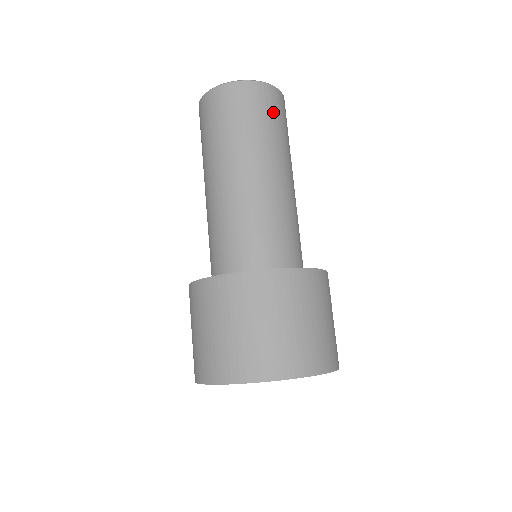
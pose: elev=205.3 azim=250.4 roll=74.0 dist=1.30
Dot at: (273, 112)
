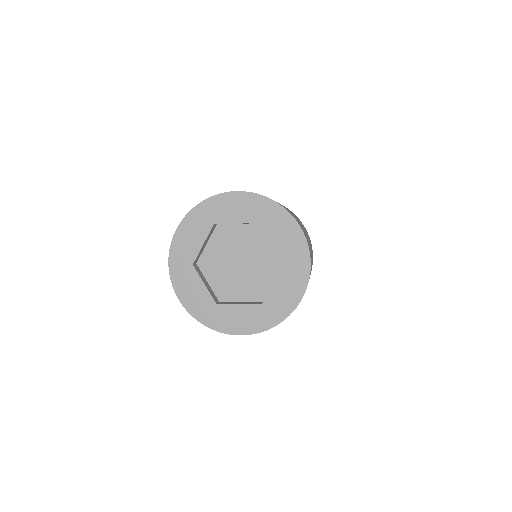
Dot at: occluded
